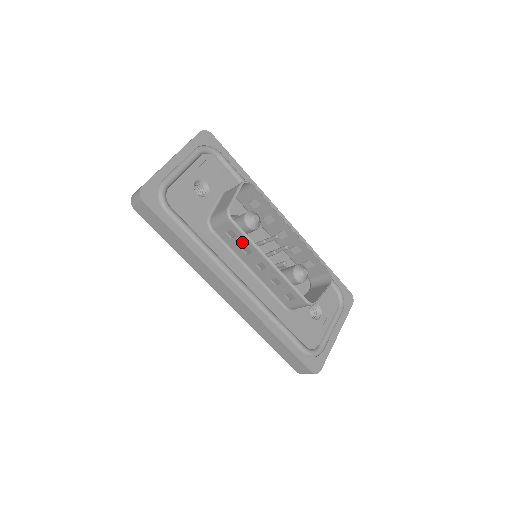
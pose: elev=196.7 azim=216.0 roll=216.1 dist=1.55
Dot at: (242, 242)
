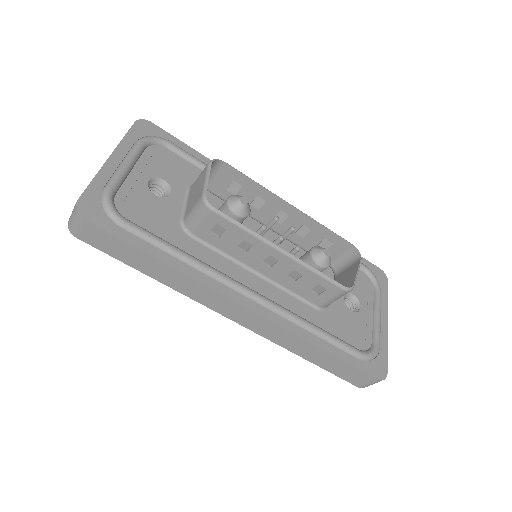
Dot at: (236, 236)
